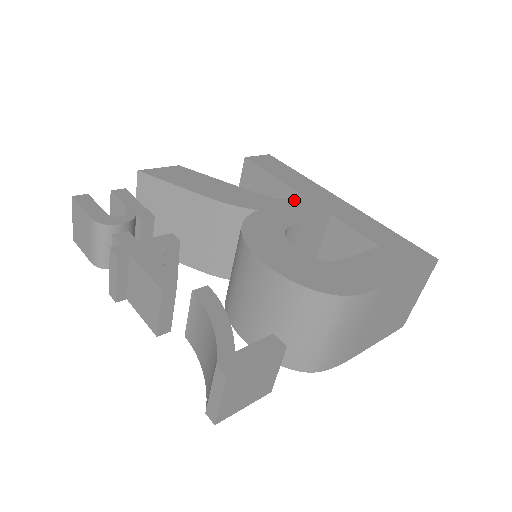
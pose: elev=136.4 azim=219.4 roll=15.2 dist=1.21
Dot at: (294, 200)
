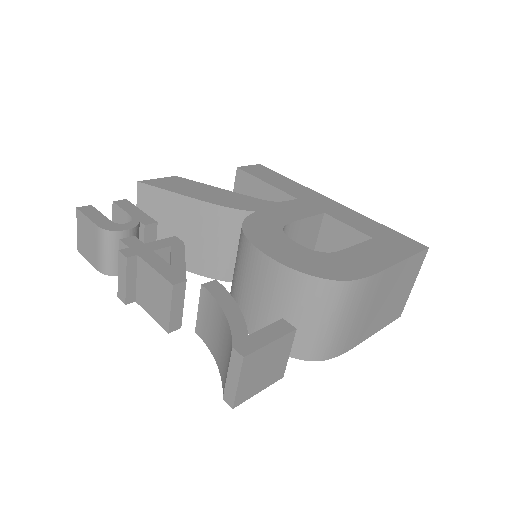
Dot at: (288, 202)
